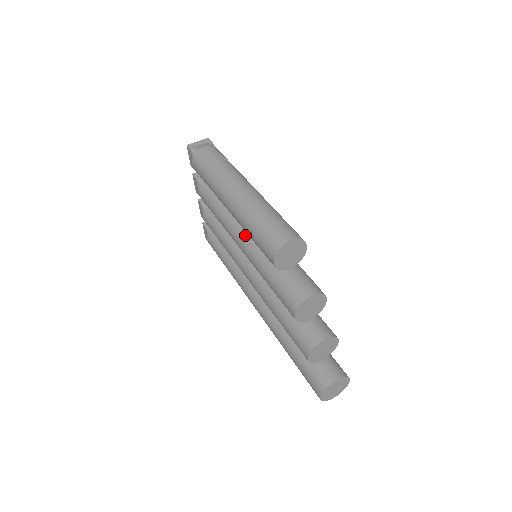
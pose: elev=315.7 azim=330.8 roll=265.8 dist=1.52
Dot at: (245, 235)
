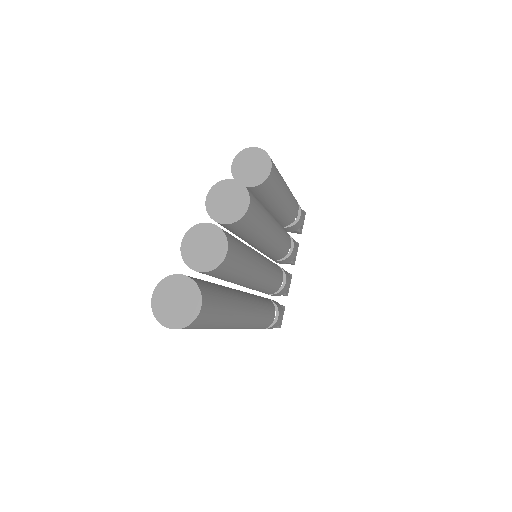
Dot at: occluded
